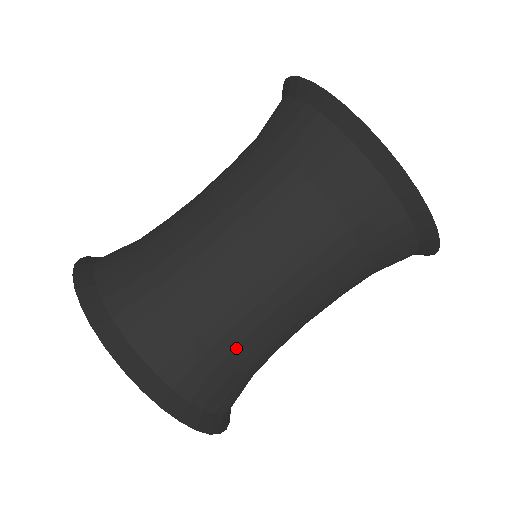
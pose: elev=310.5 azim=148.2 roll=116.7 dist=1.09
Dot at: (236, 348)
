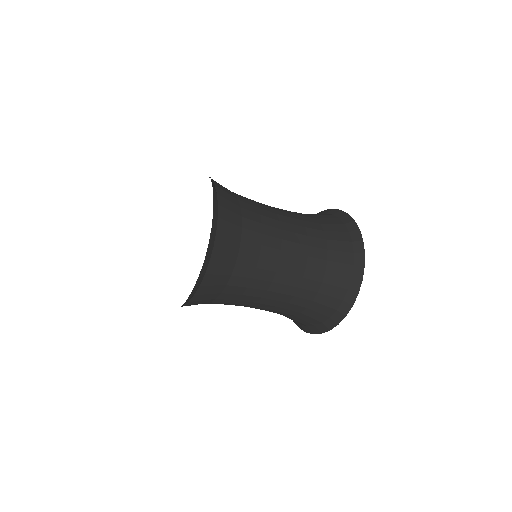
Dot at: (240, 277)
